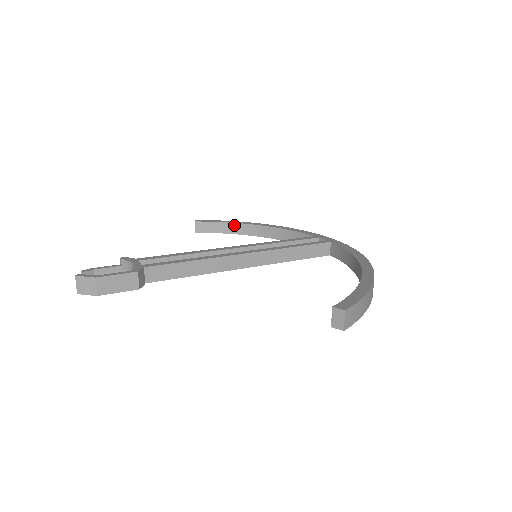
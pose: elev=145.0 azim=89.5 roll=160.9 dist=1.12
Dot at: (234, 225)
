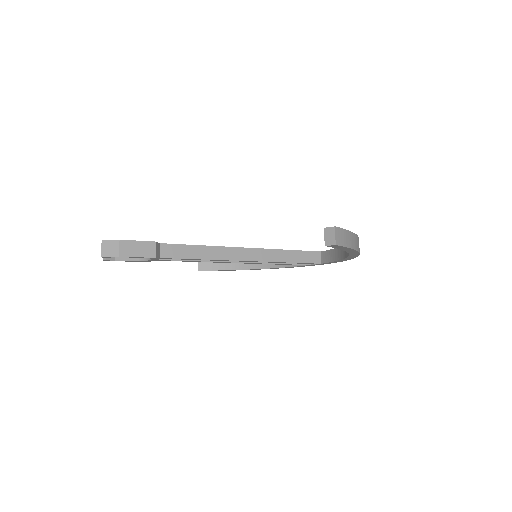
Dot at: occluded
